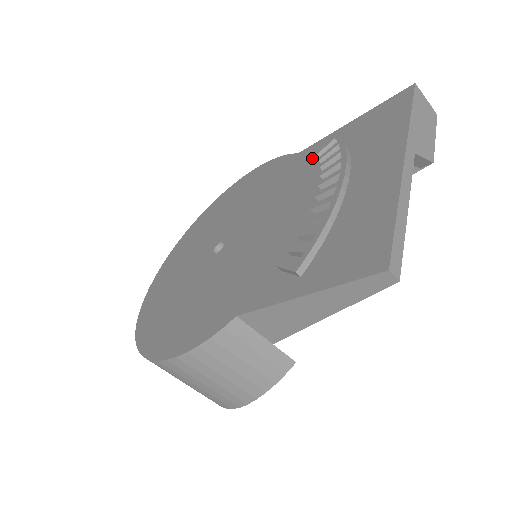
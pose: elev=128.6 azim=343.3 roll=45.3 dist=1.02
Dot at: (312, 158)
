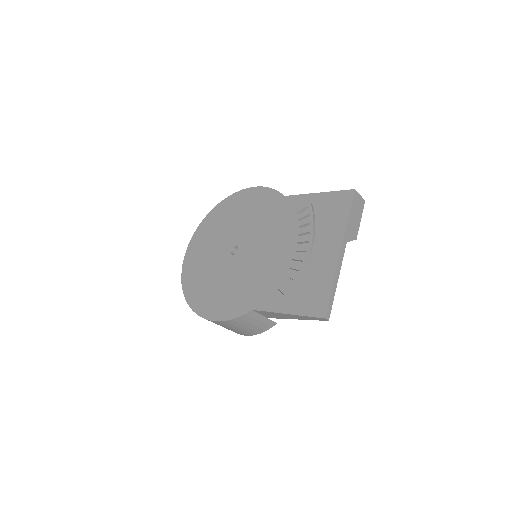
Dot at: (294, 209)
